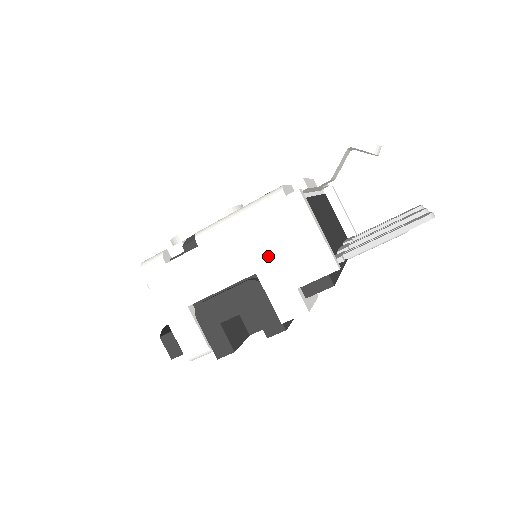
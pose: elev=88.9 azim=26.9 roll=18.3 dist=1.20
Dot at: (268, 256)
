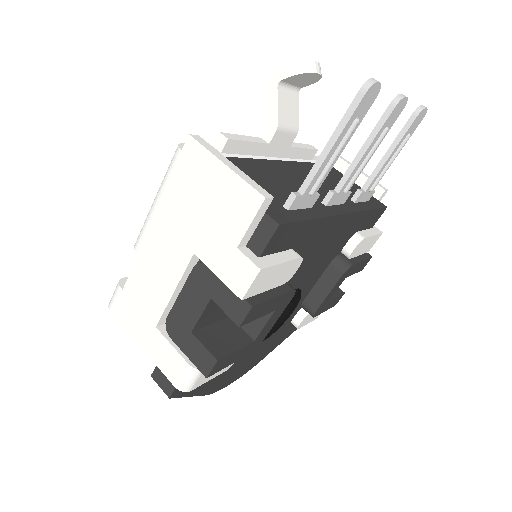
Dot at: (195, 227)
